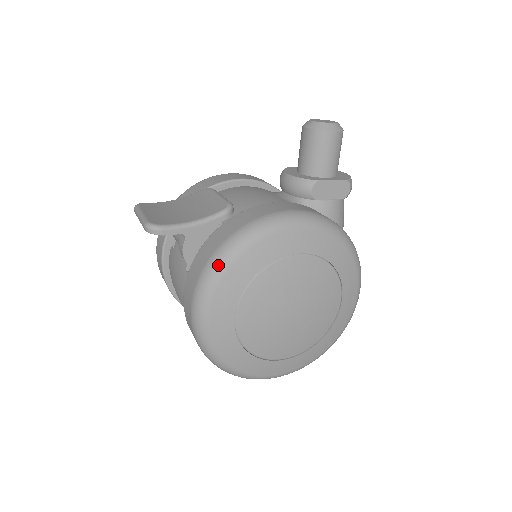
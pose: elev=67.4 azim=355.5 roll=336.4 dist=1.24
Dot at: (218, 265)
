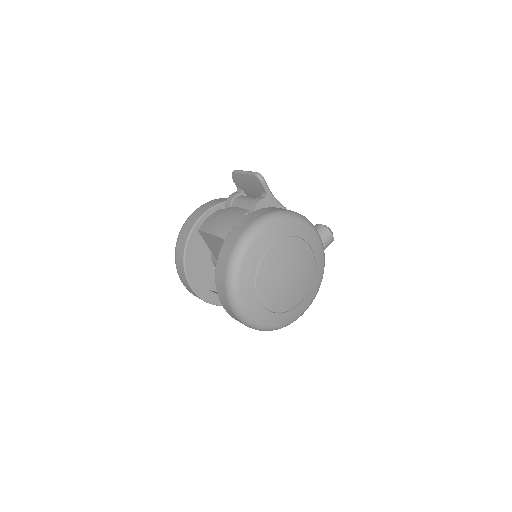
Dot at: (286, 214)
